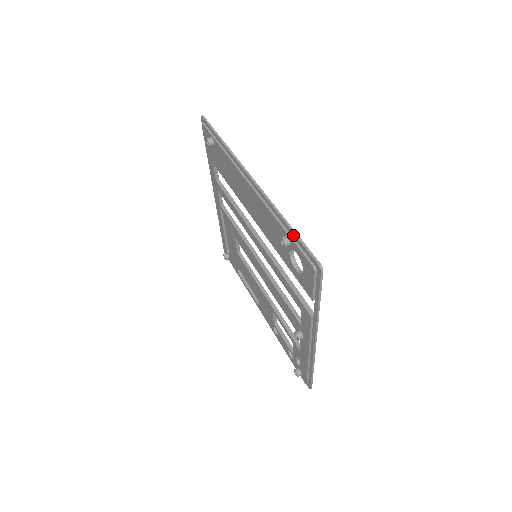
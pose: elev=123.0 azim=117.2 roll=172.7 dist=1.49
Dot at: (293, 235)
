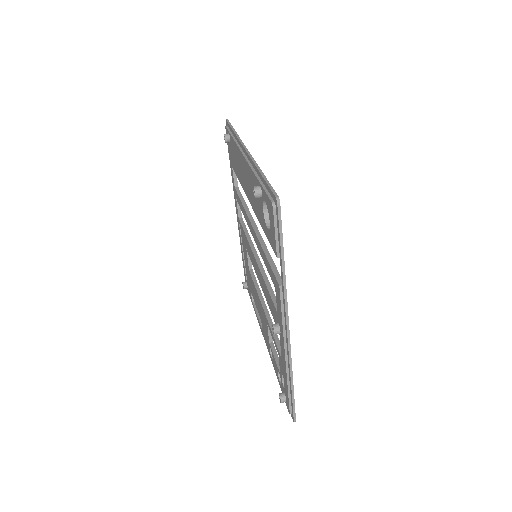
Dot at: (263, 181)
